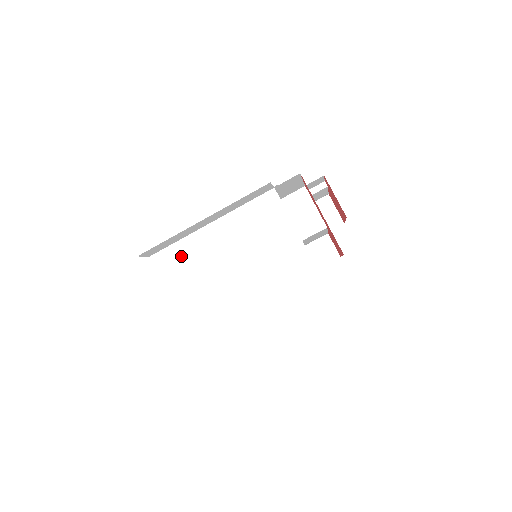
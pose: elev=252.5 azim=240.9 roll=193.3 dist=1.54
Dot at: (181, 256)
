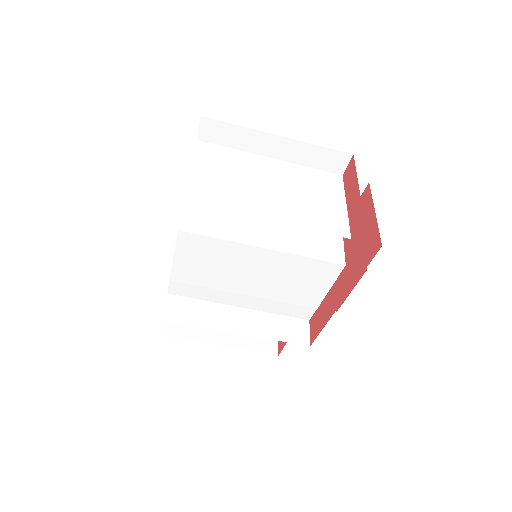
Dot at: (228, 157)
